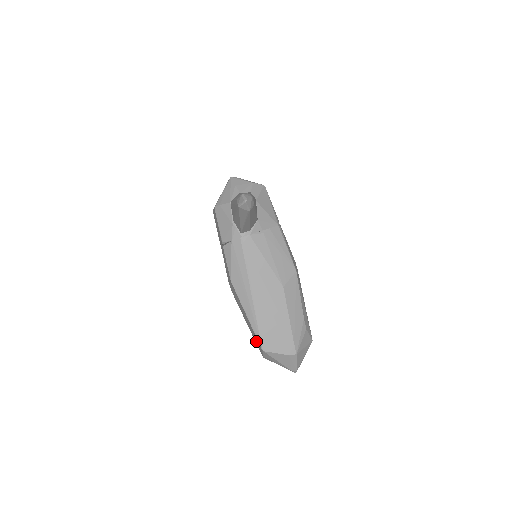
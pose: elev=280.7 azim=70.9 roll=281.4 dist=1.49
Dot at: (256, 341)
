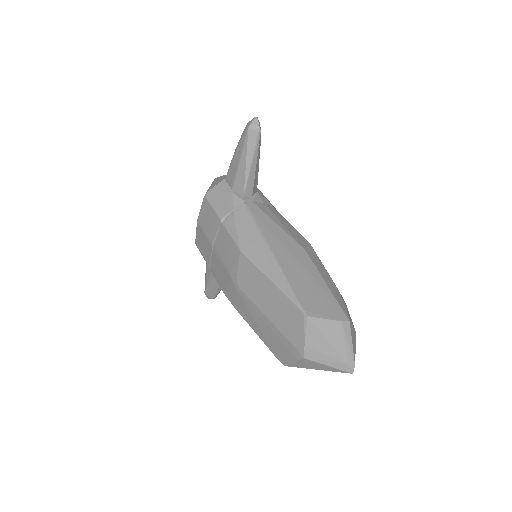
Dot at: (290, 324)
